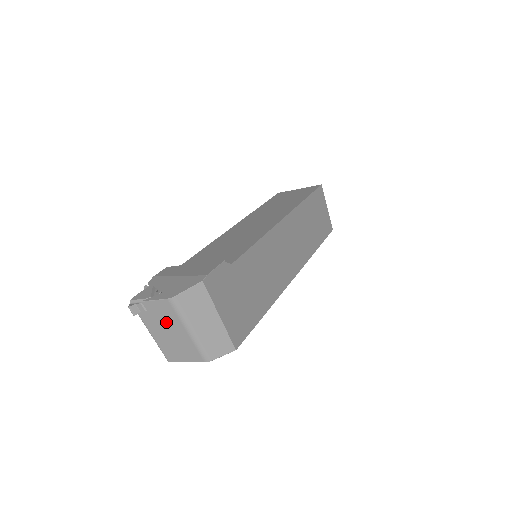
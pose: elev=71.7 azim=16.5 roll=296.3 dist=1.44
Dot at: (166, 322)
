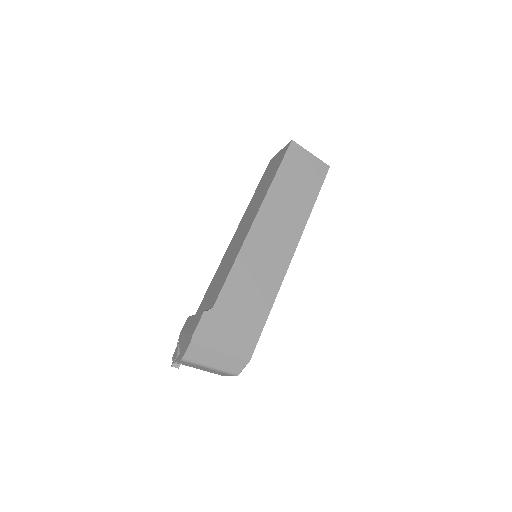
Dot at: (196, 366)
